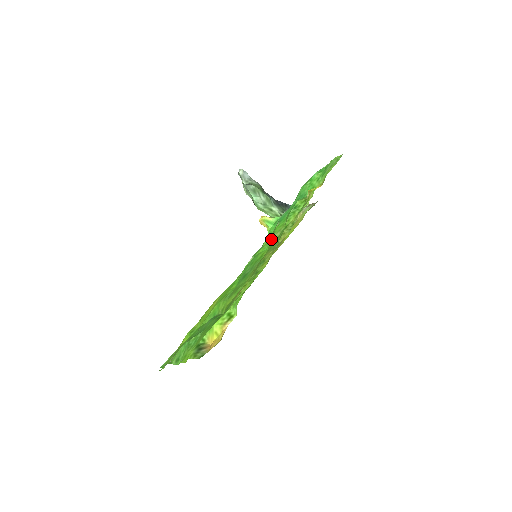
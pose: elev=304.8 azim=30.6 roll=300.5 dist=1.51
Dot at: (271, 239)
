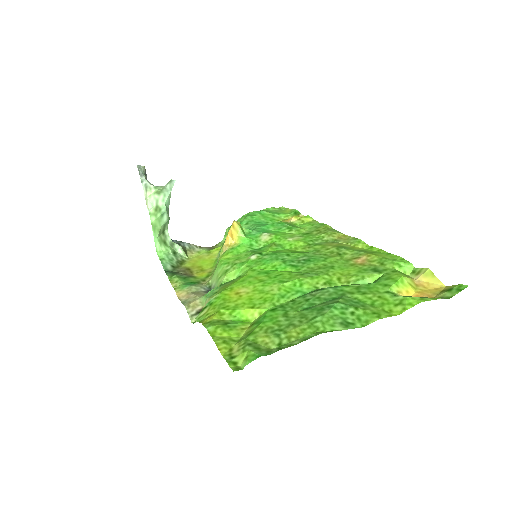
Dot at: (282, 242)
